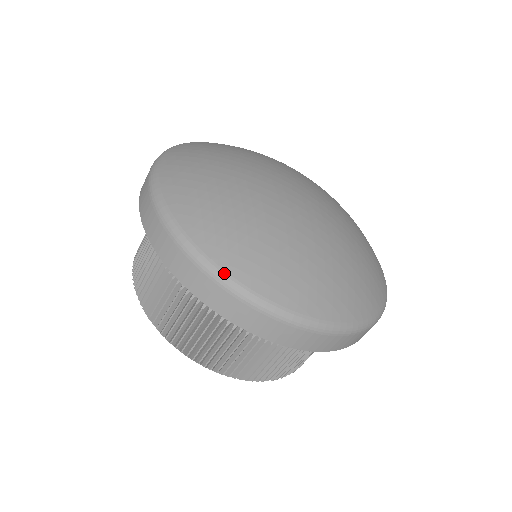
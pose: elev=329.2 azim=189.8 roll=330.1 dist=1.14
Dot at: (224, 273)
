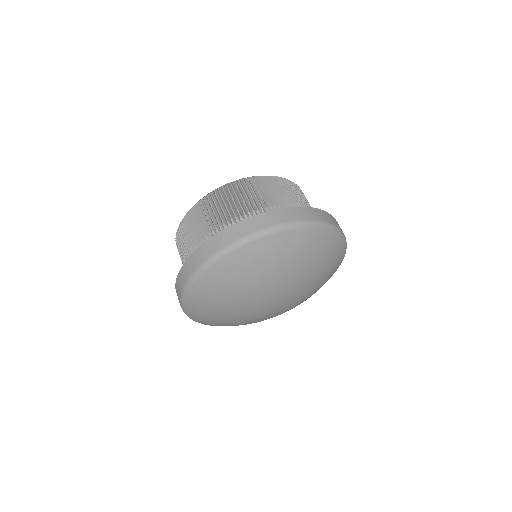
Dot at: (184, 304)
